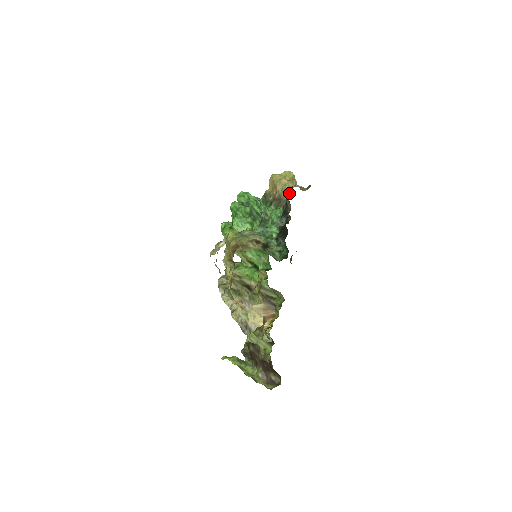
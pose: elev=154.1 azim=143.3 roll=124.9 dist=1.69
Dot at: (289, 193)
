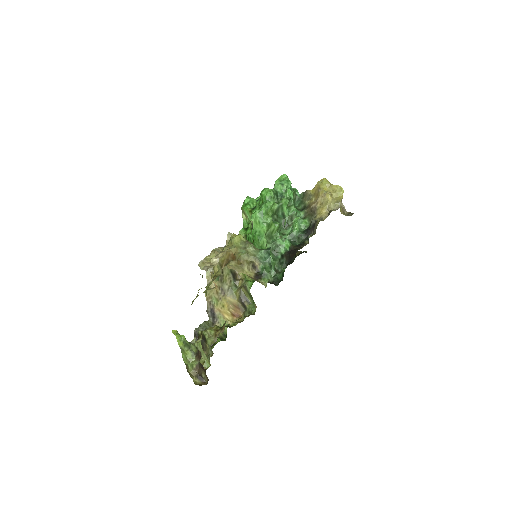
Dot at: (324, 214)
